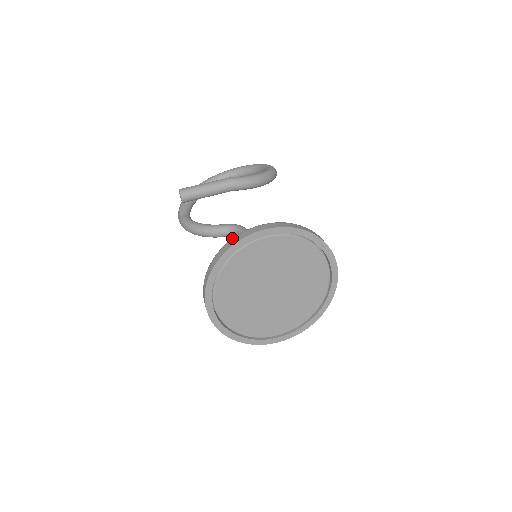
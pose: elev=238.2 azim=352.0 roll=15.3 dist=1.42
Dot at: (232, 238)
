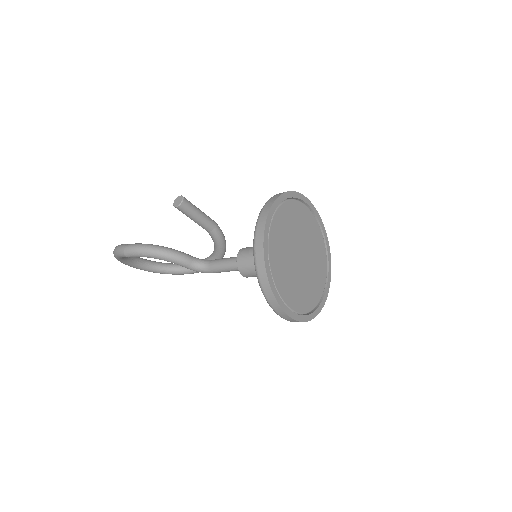
Dot at: occluded
